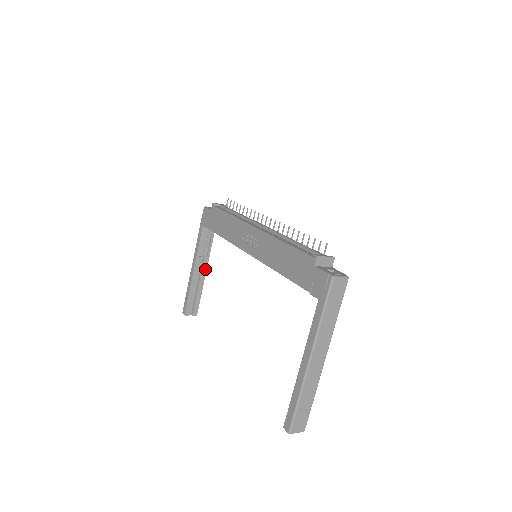
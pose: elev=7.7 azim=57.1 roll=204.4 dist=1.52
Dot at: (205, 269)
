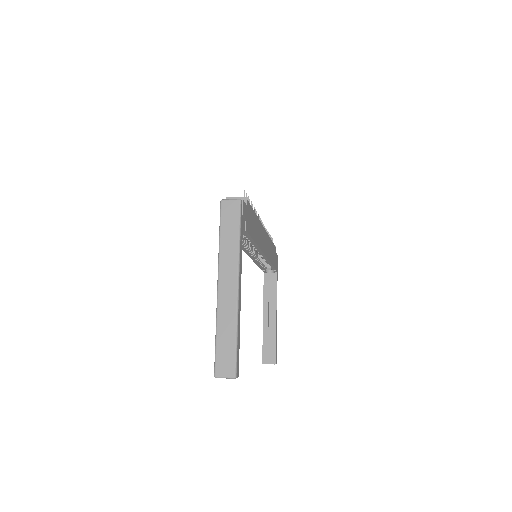
Dot at: (275, 314)
